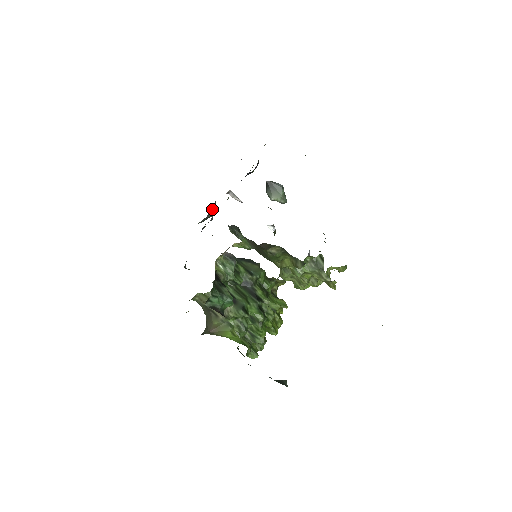
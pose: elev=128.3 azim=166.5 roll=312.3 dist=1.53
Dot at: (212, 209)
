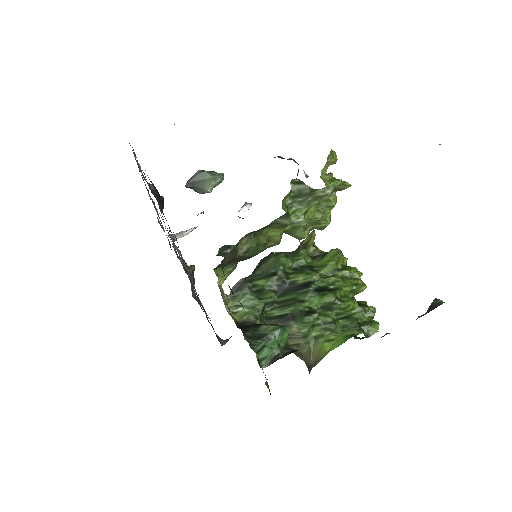
Dot at: occluded
